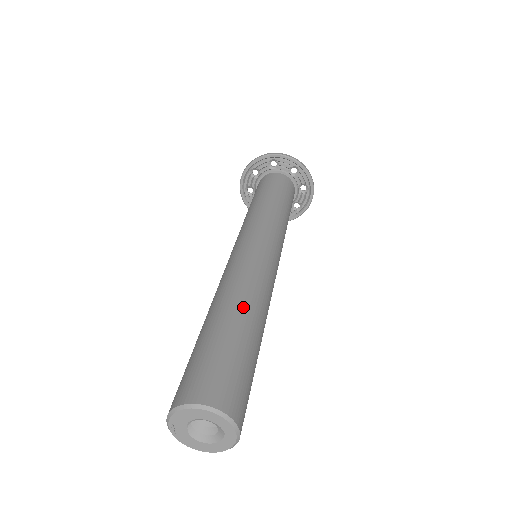
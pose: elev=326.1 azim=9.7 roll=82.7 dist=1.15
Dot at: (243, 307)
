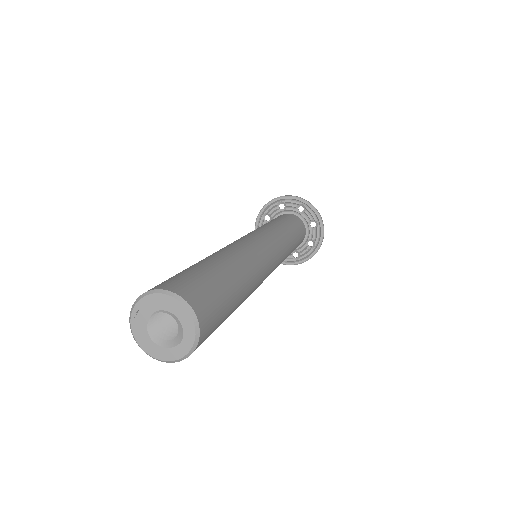
Dot at: (242, 269)
